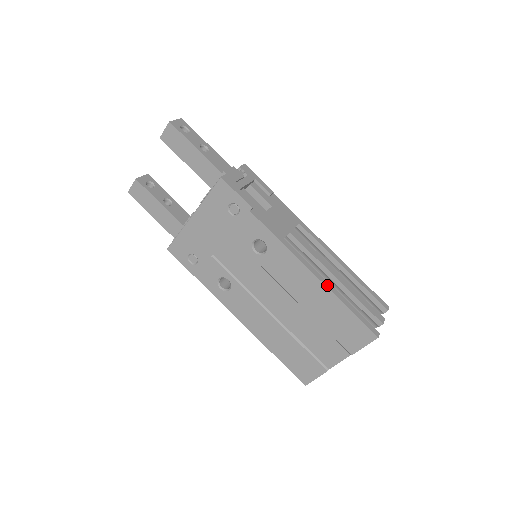
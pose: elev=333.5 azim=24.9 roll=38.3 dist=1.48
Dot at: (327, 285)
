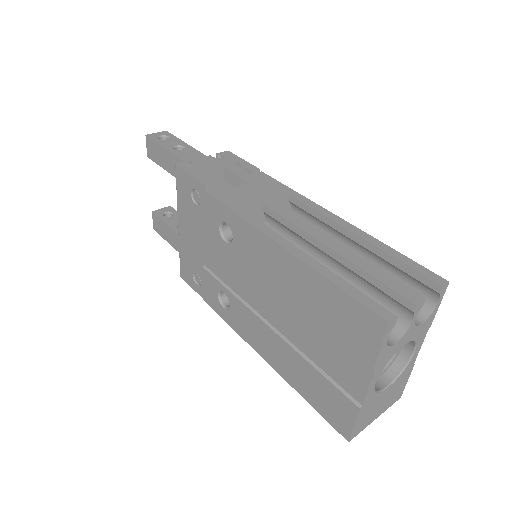
Dot at: (300, 256)
